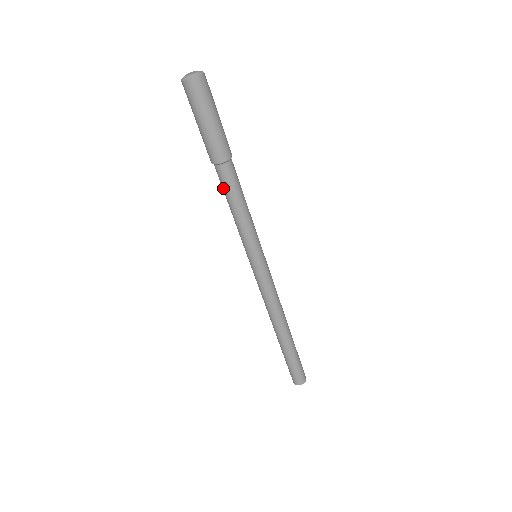
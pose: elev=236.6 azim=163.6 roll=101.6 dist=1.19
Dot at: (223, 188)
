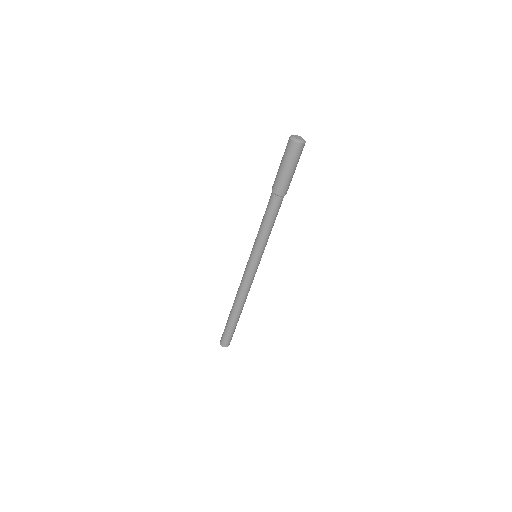
Dot at: (267, 205)
